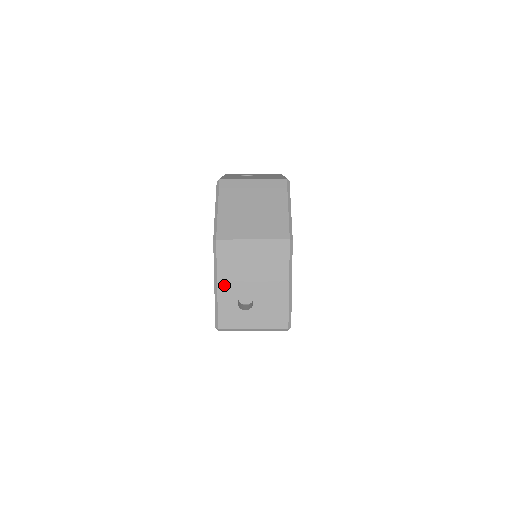
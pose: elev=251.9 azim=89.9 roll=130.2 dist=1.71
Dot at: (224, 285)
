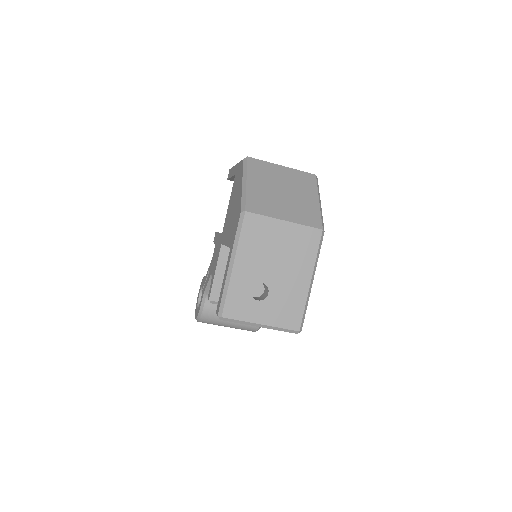
Dot at: (241, 266)
